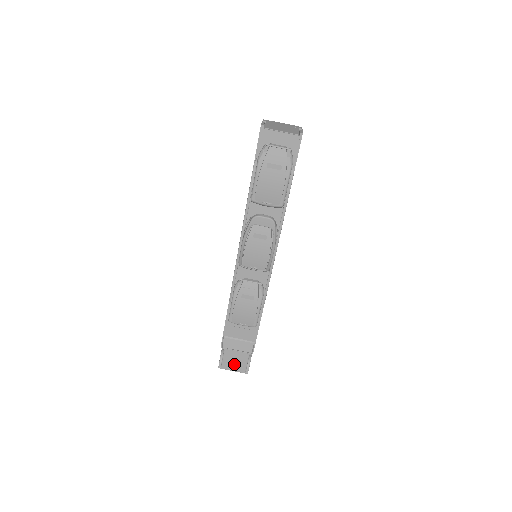
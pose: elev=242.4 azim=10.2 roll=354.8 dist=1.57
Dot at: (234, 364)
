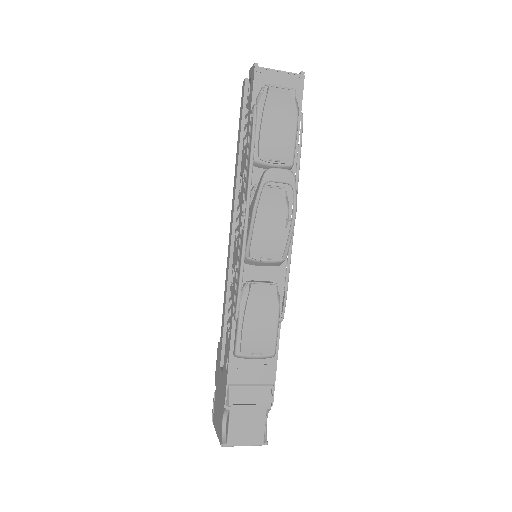
Dot at: (246, 432)
